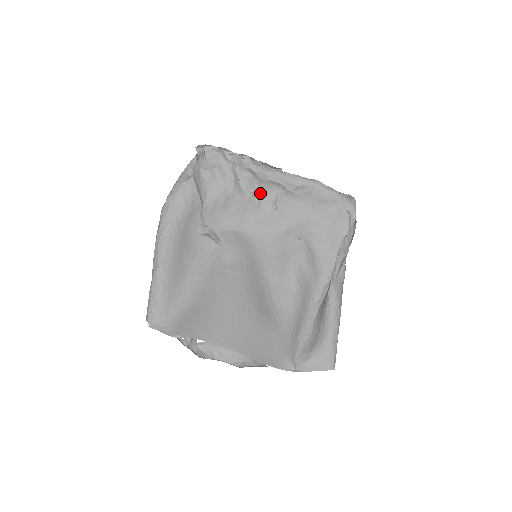
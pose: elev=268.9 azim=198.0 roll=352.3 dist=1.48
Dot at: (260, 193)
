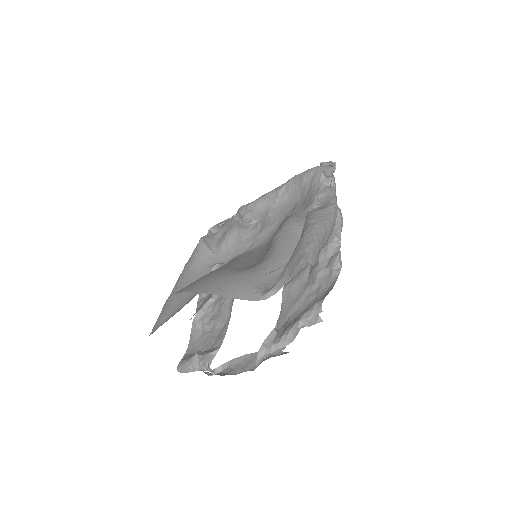
Dot at: (259, 220)
